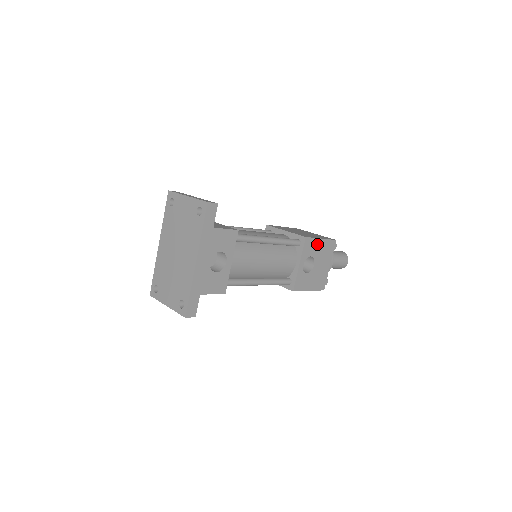
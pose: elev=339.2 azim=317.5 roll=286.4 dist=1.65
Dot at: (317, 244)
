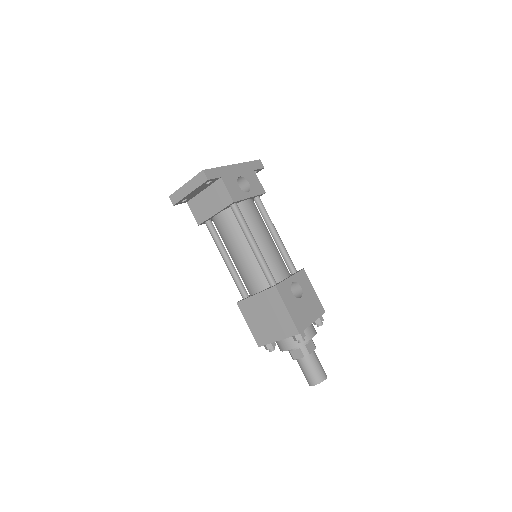
Dot at: (309, 288)
